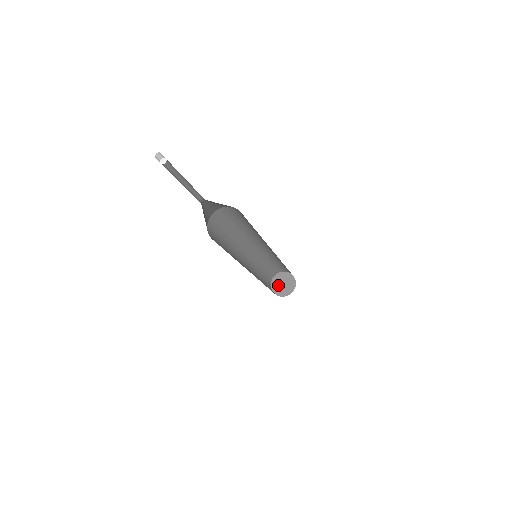
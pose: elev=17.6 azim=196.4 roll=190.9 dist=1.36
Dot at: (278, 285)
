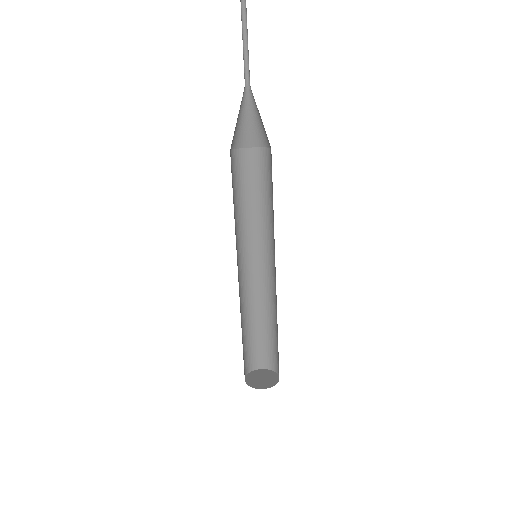
Dot at: (255, 380)
